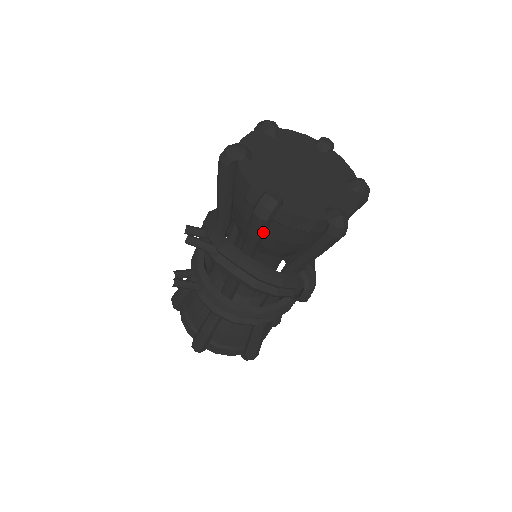
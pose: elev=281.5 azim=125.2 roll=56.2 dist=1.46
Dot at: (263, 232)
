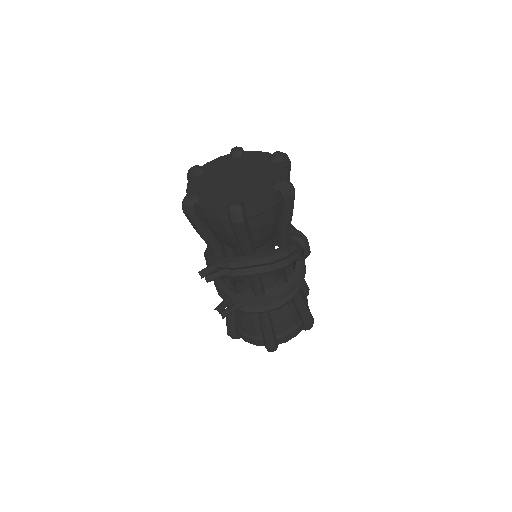
Dot at: (247, 230)
